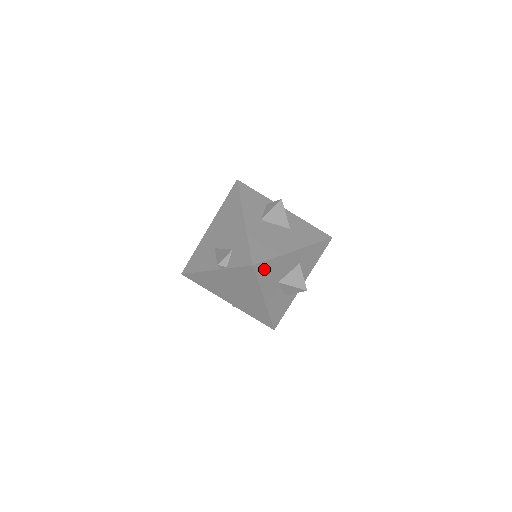
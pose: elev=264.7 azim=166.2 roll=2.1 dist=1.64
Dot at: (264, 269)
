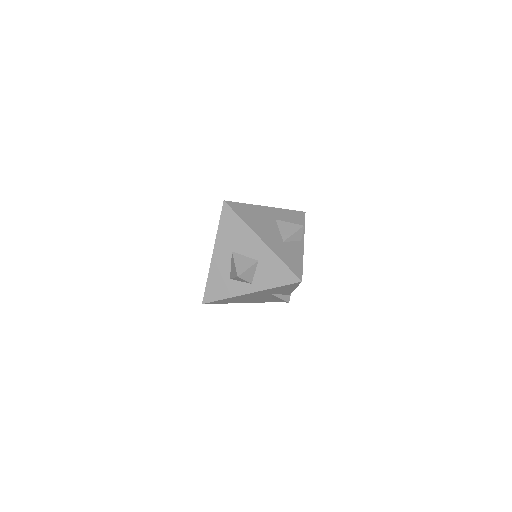
Dot at: (229, 218)
